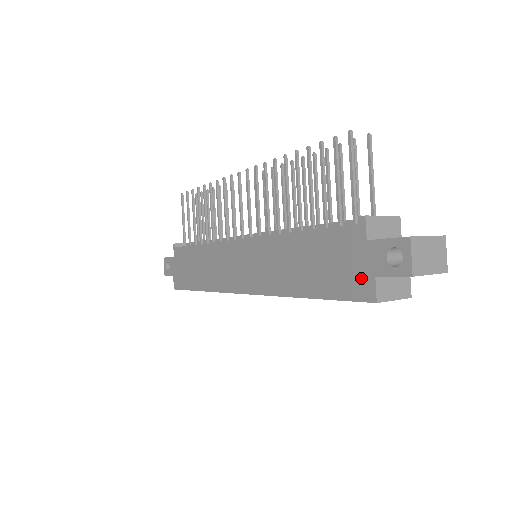
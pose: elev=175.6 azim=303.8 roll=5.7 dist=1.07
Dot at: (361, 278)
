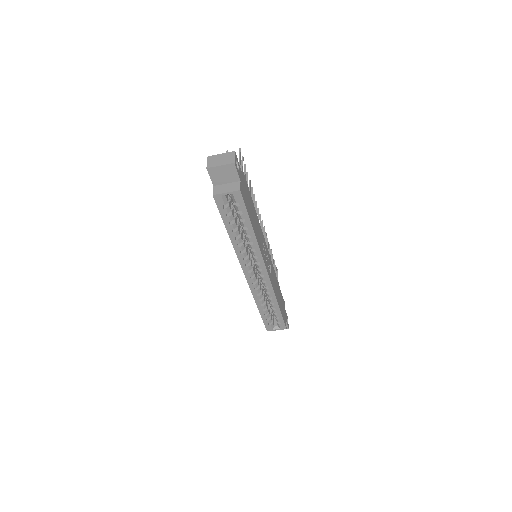
Dot at: occluded
